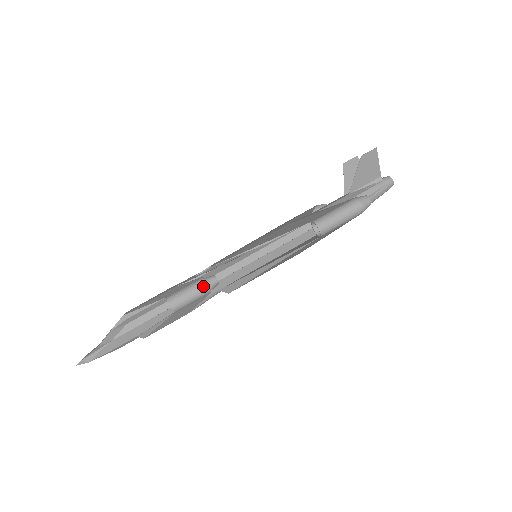
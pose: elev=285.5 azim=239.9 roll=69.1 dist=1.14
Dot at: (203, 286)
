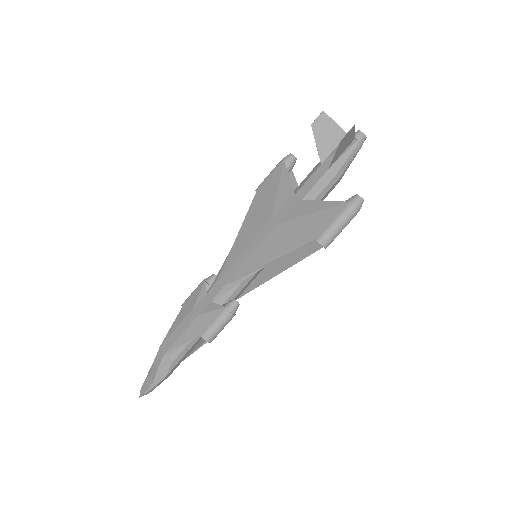
Dot at: (230, 316)
